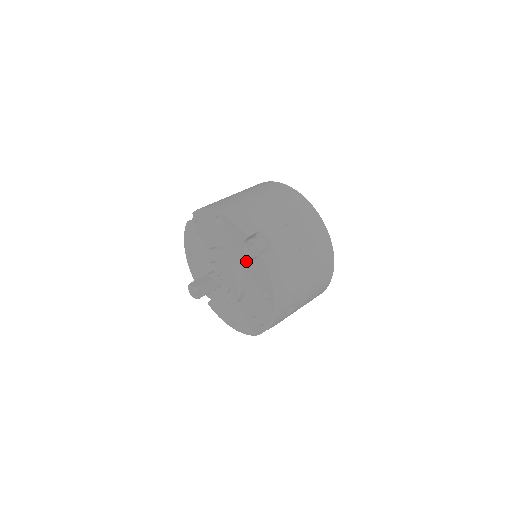
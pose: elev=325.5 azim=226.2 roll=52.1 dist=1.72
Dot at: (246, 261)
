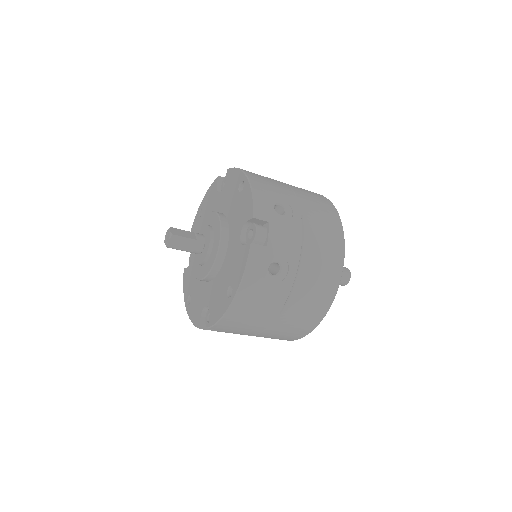
Dot at: (221, 197)
